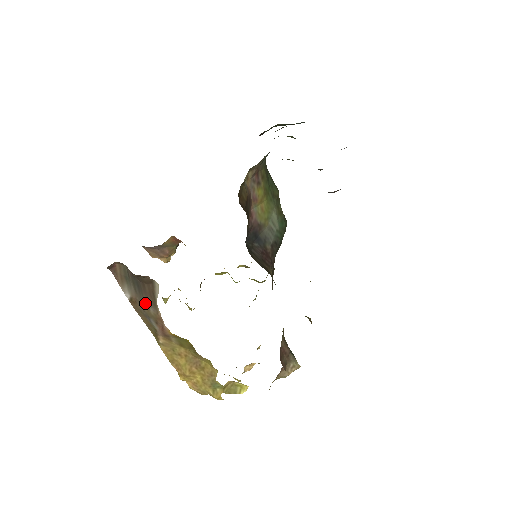
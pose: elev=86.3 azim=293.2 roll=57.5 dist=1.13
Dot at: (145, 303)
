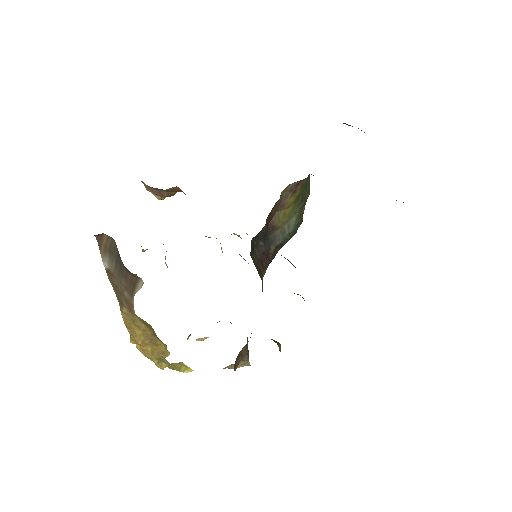
Dot at: (122, 284)
